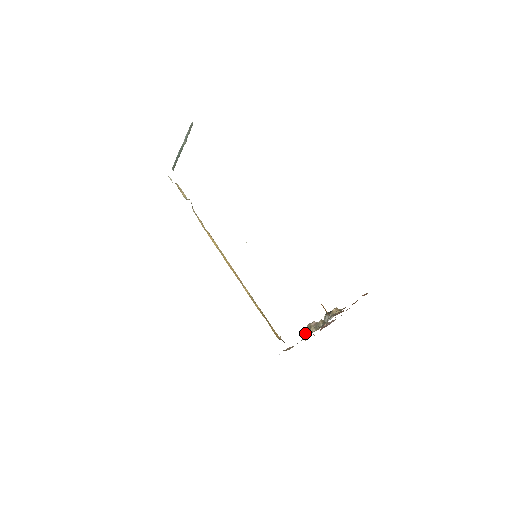
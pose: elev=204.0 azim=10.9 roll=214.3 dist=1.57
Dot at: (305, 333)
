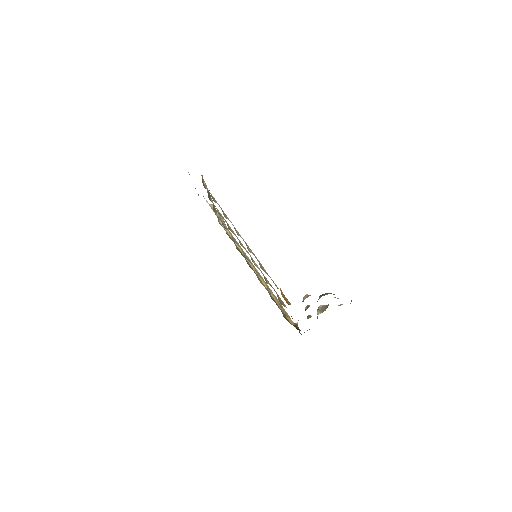
Dot at: (307, 317)
